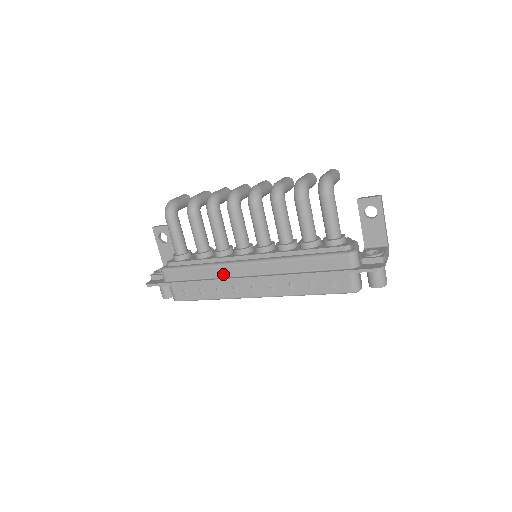
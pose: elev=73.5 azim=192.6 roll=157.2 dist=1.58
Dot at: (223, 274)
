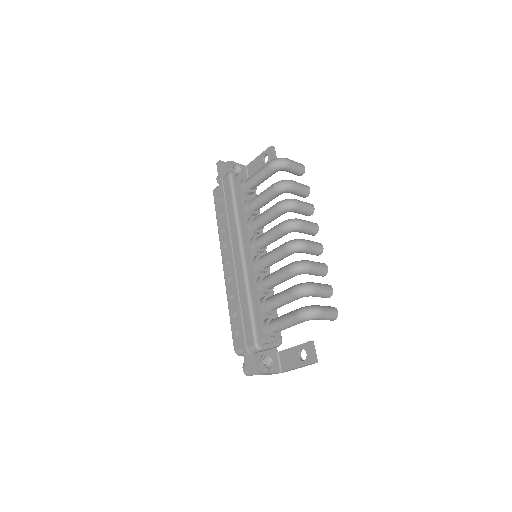
Dot at: (232, 232)
